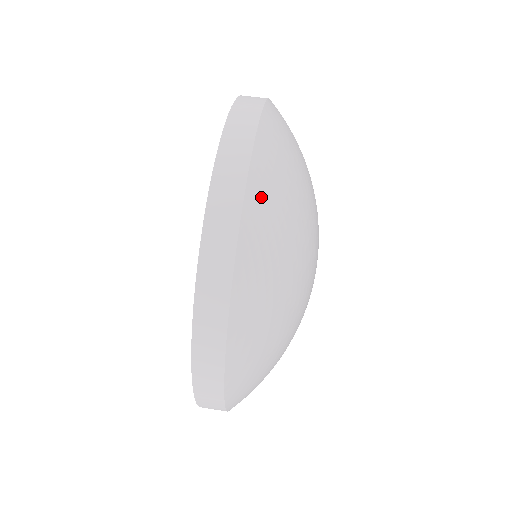
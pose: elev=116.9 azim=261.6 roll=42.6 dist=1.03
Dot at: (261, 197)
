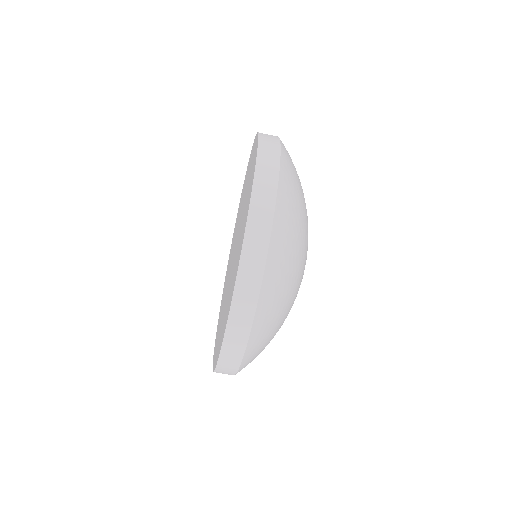
Dot at: (282, 222)
